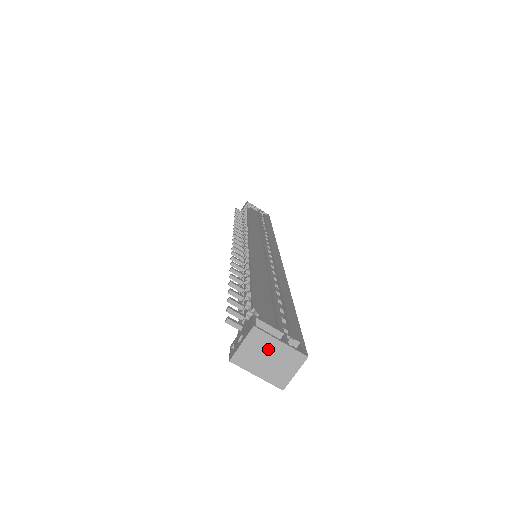
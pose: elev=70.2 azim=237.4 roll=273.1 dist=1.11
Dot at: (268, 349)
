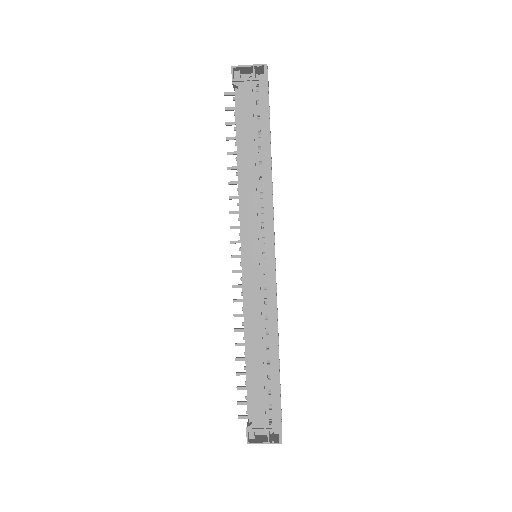
Dot at: (261, 441)
